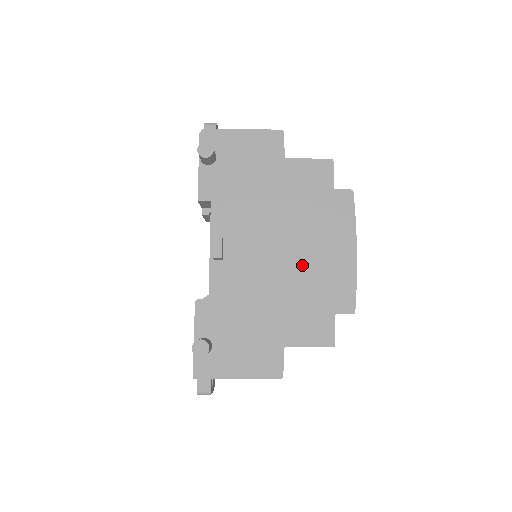
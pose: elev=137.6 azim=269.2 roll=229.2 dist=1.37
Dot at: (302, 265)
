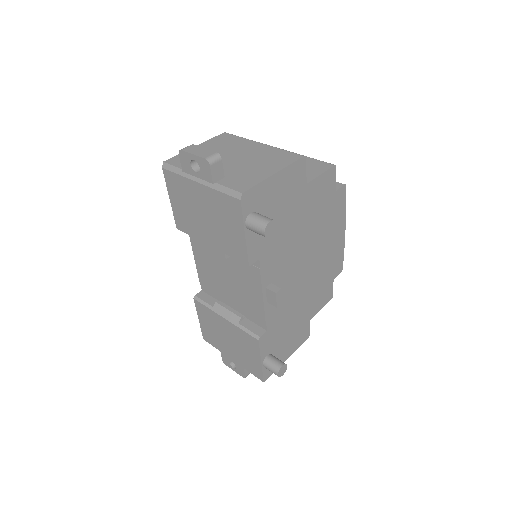
Dot at: (318, 263)
